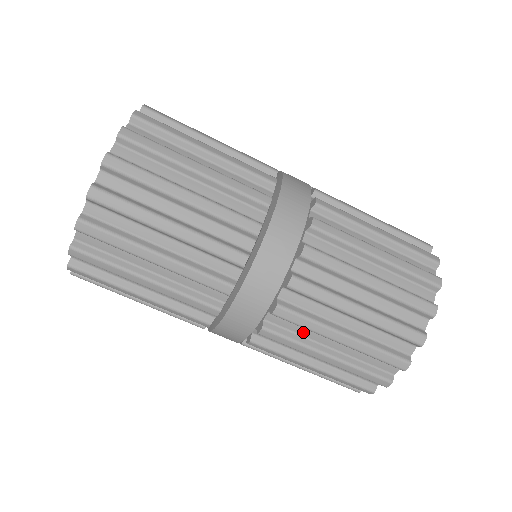
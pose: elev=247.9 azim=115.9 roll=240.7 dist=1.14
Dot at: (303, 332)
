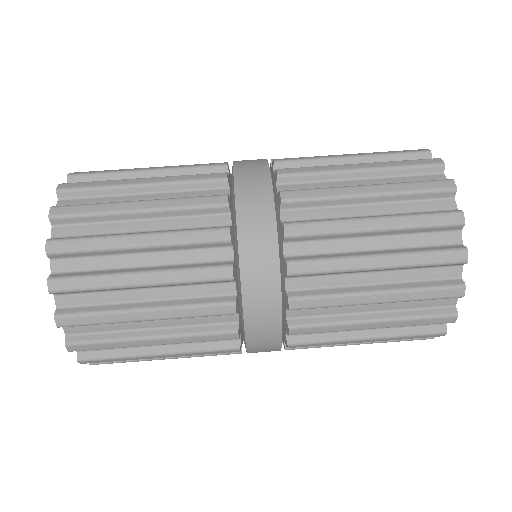
Dot at: (332, 248)
